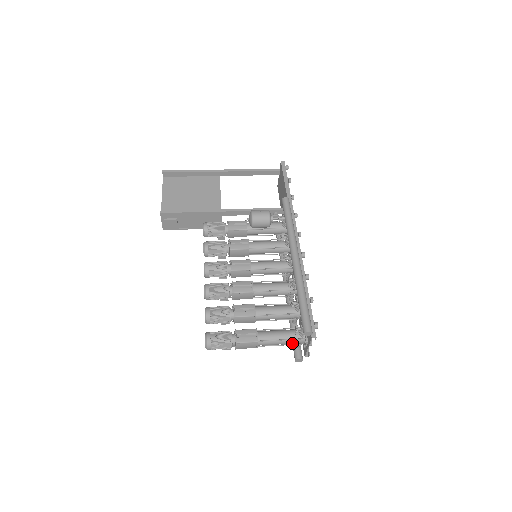
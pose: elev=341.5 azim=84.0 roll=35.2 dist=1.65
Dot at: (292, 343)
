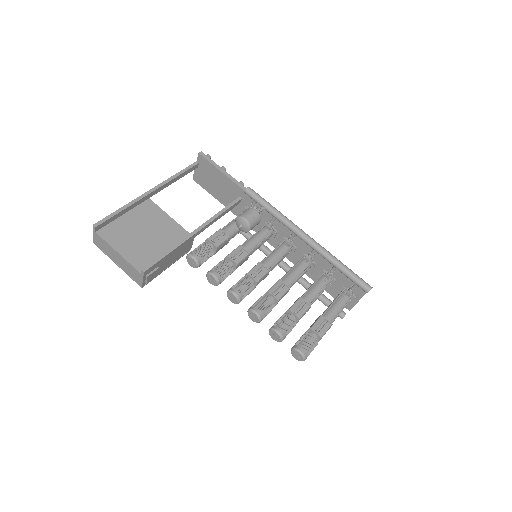
Dot at: occluded
